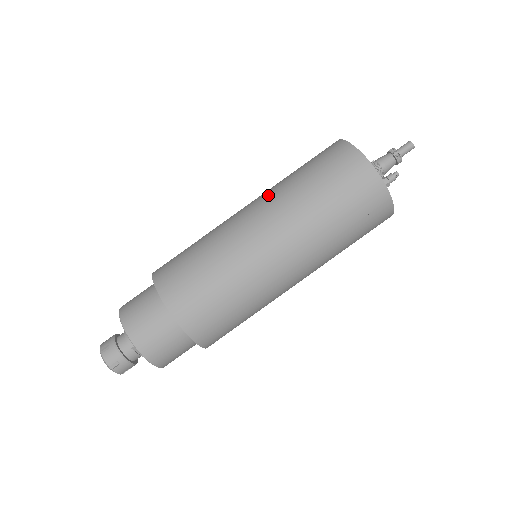
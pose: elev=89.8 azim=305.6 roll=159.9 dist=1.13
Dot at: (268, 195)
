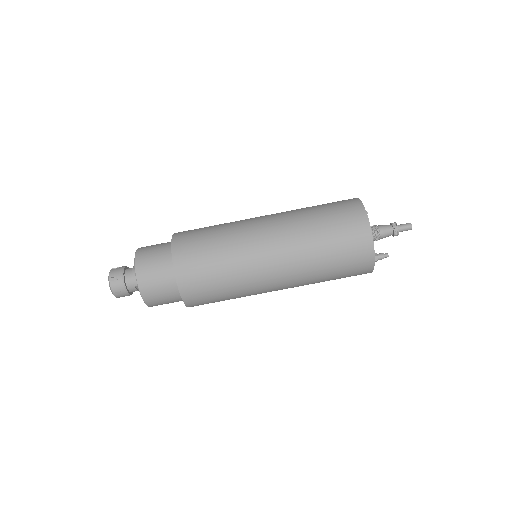
Dot at: (288, 225)
